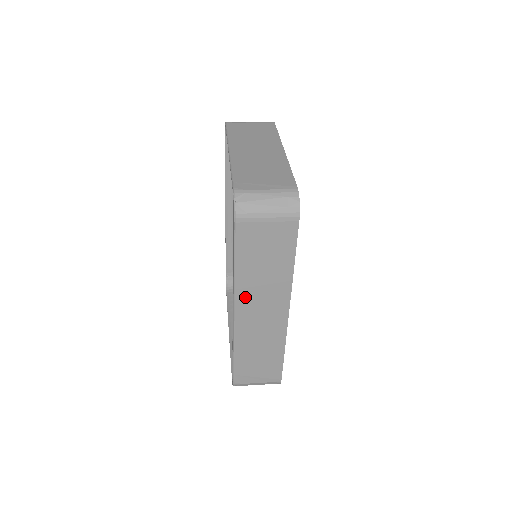
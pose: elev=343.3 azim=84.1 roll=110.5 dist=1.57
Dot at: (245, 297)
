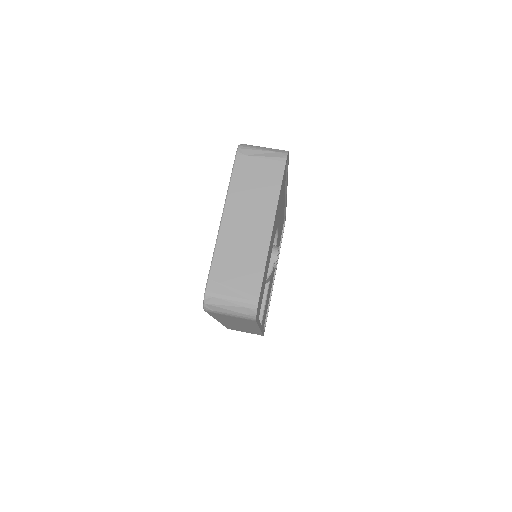
Dot at: (224, 321)
